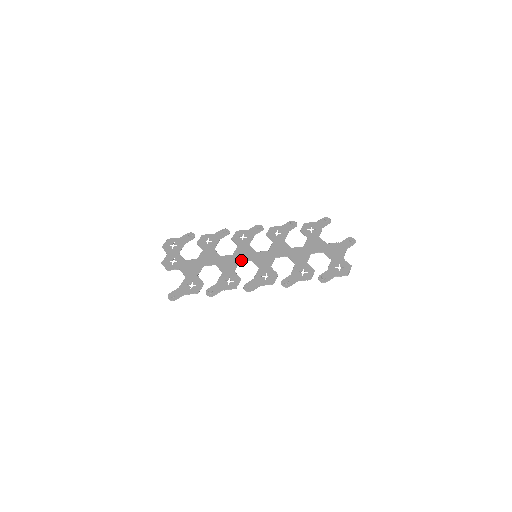
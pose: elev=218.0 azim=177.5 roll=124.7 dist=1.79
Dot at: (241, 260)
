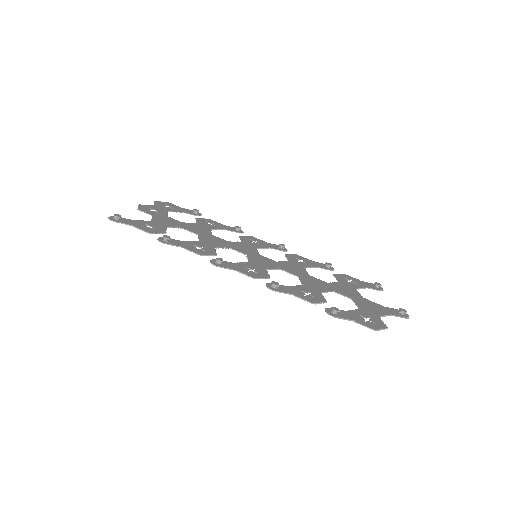
Dot at: (234, 248)
